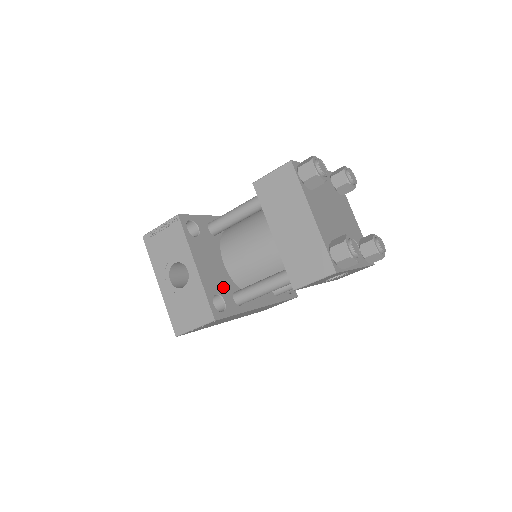
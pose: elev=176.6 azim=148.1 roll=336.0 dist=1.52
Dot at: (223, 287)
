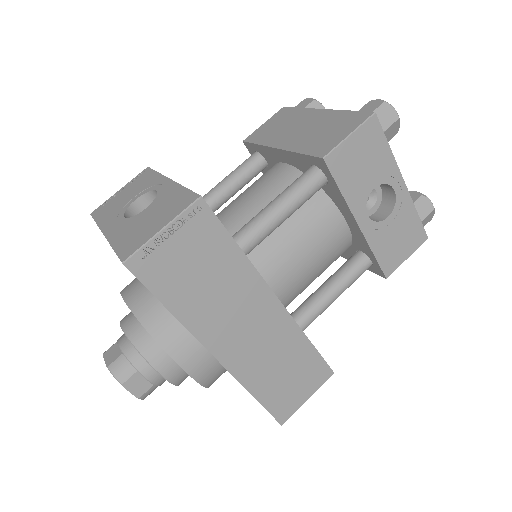
Dot at: occluded
